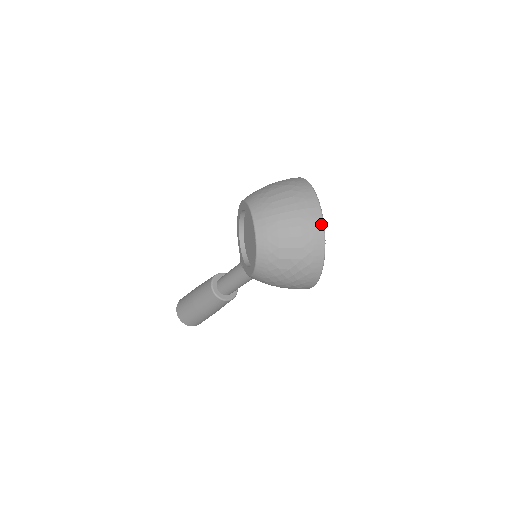
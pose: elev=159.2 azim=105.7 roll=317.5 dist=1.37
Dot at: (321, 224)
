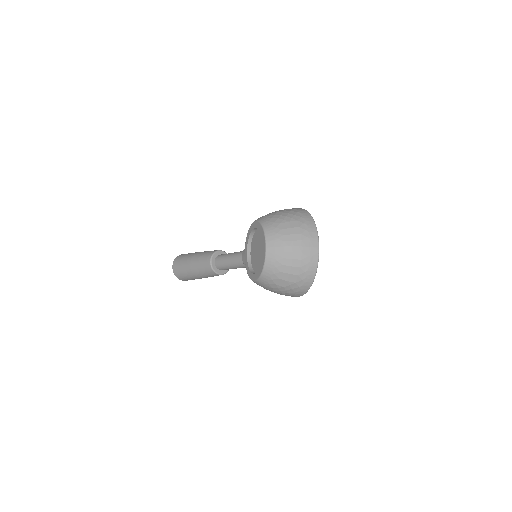
Dot at: (316, 261)
